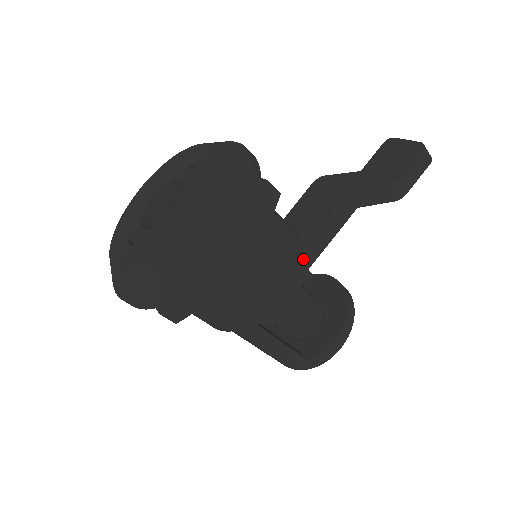
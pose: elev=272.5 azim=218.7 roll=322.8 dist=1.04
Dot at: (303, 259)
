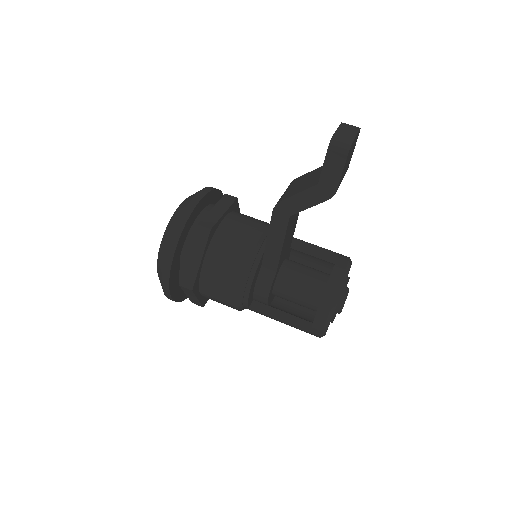
Dot at: (268, 261)
